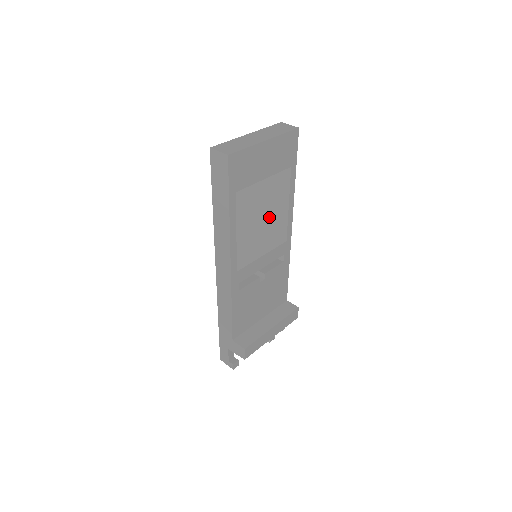
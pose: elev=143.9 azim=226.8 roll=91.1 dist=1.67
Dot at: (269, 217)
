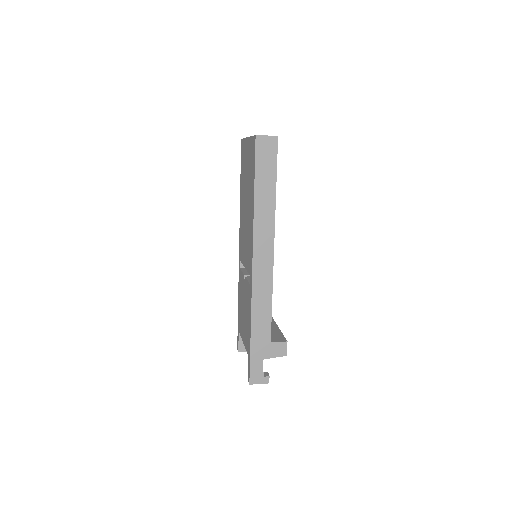
Dot at: occluded
